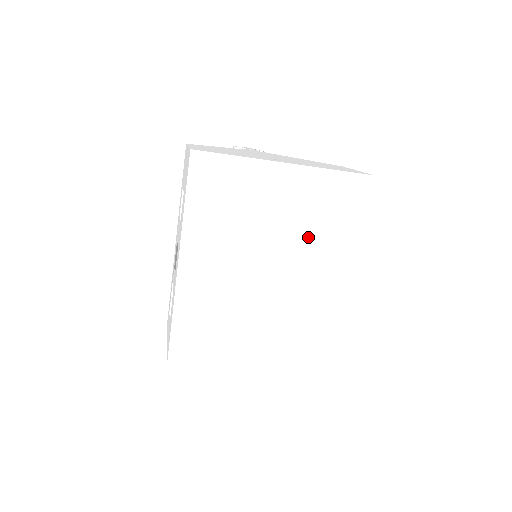
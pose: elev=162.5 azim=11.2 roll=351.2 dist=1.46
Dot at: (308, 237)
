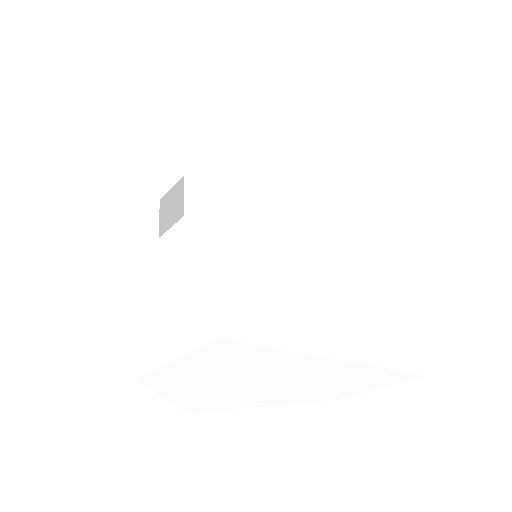
Dot at: (338, 184)
